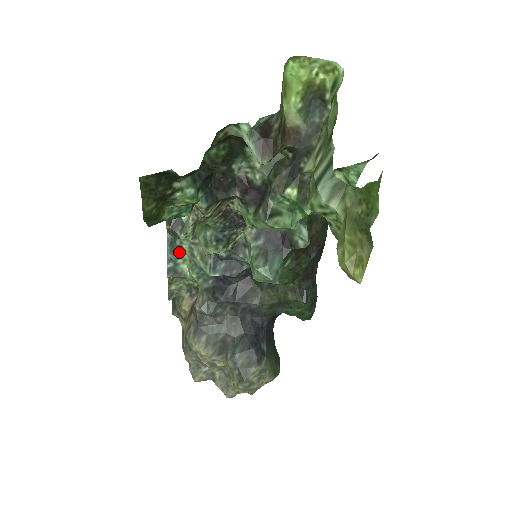
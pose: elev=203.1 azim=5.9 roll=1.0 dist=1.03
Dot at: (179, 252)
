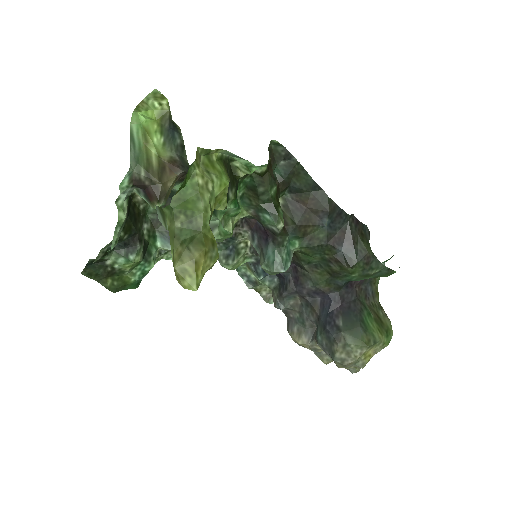
Dot at: (242, 267)
